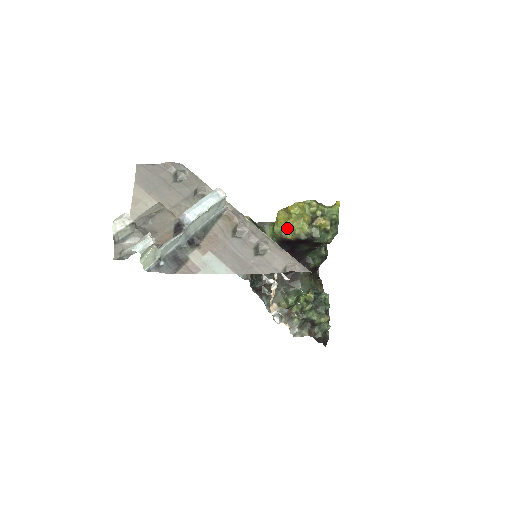
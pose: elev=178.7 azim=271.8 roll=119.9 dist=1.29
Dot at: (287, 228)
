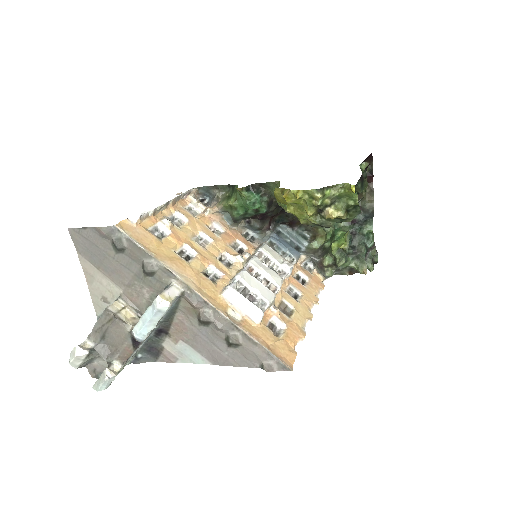
Dot at: occluded
